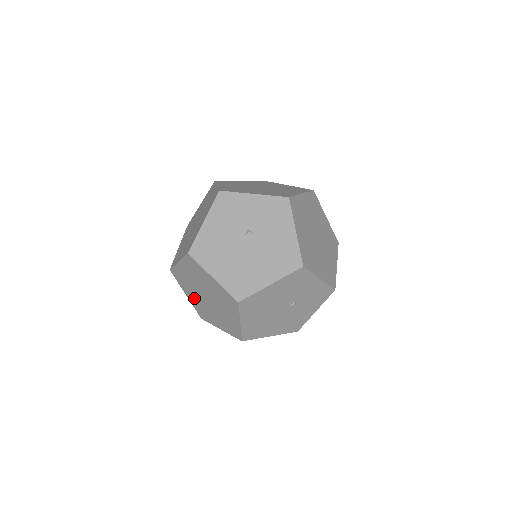
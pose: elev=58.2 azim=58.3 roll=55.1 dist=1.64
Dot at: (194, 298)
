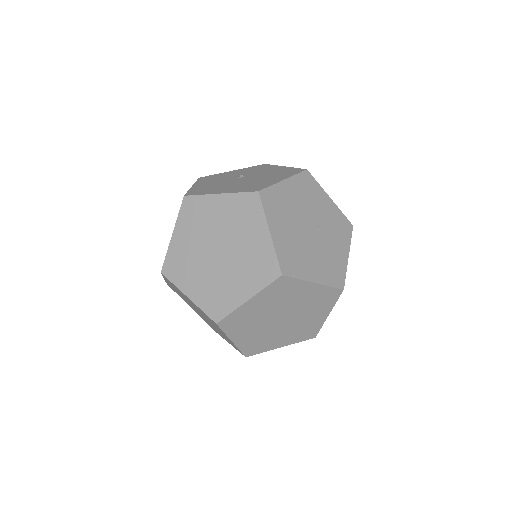
Dot at: (200, 284)
